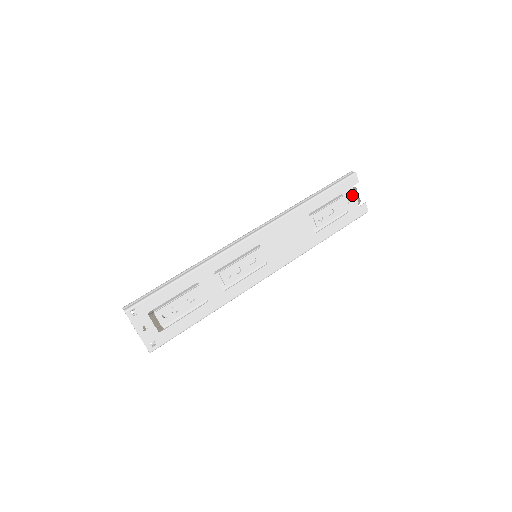
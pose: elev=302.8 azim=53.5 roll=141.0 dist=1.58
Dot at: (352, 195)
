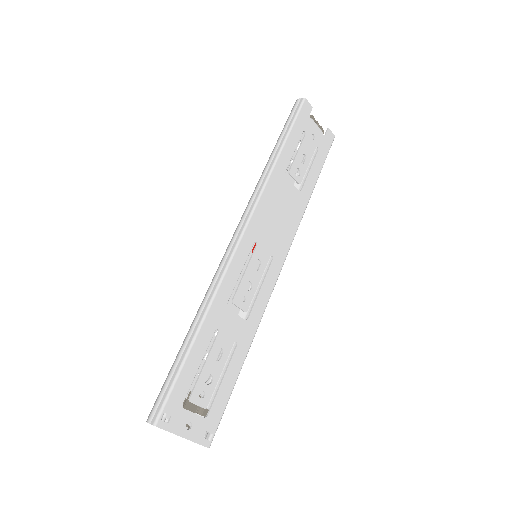
Dot at: (313, 126)
